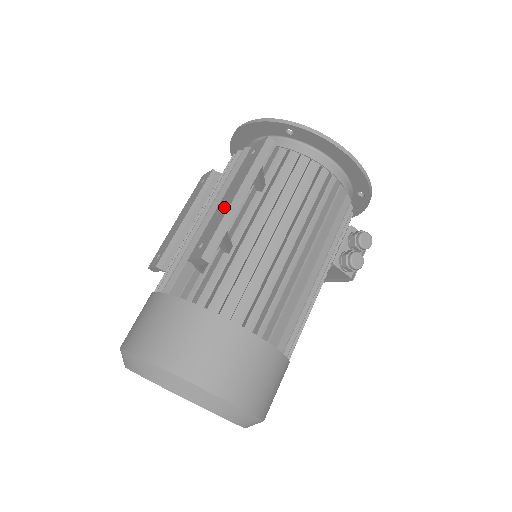
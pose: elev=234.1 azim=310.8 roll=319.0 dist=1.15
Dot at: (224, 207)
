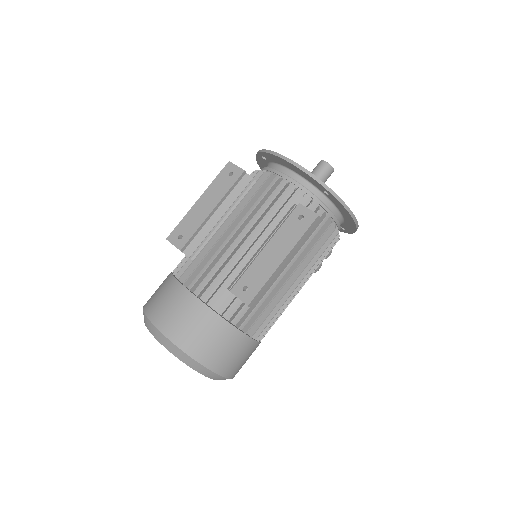
Dot at: (270, 264)
